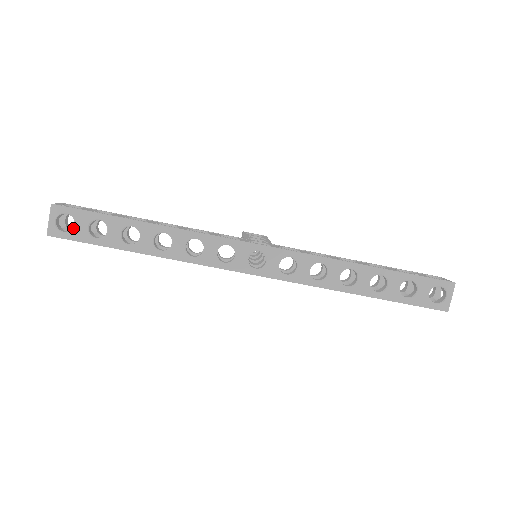
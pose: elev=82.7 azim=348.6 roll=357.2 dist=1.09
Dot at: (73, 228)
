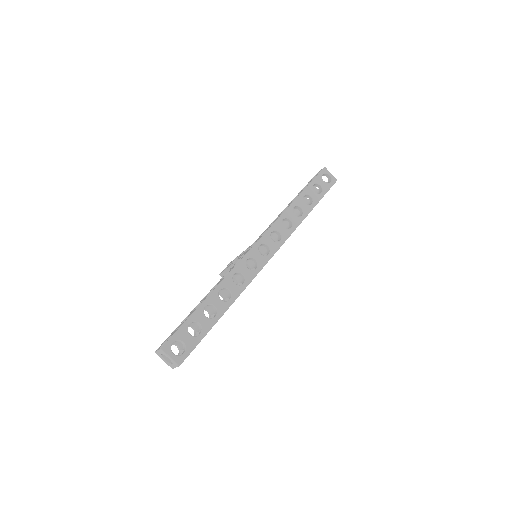
Dot at: (185, 345)
